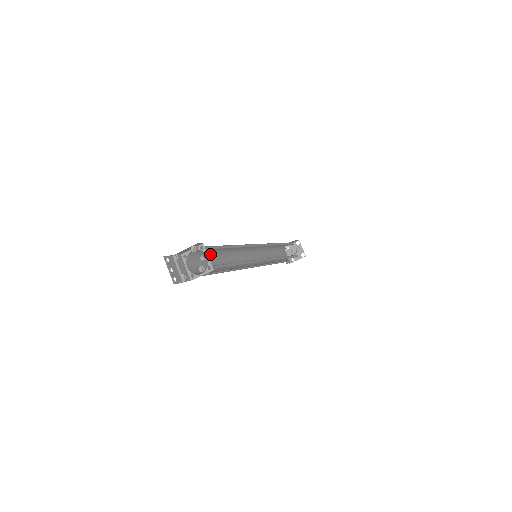
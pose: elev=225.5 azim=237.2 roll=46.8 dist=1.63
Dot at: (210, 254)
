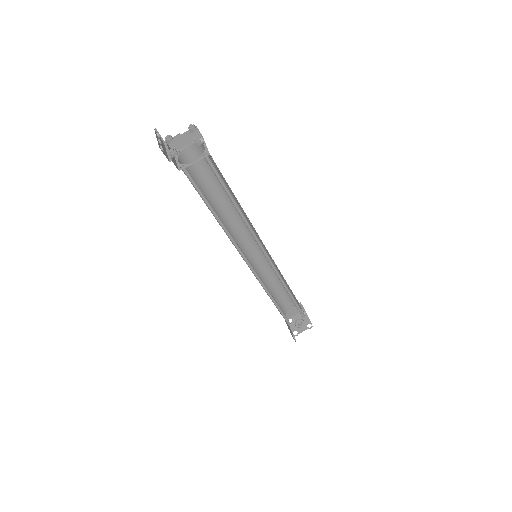
Dot at: (205, 190)
